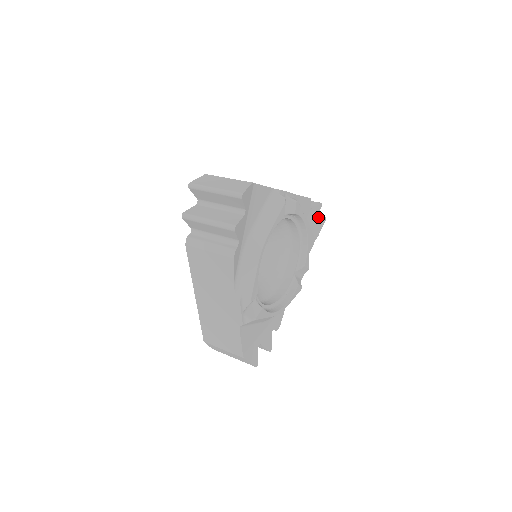
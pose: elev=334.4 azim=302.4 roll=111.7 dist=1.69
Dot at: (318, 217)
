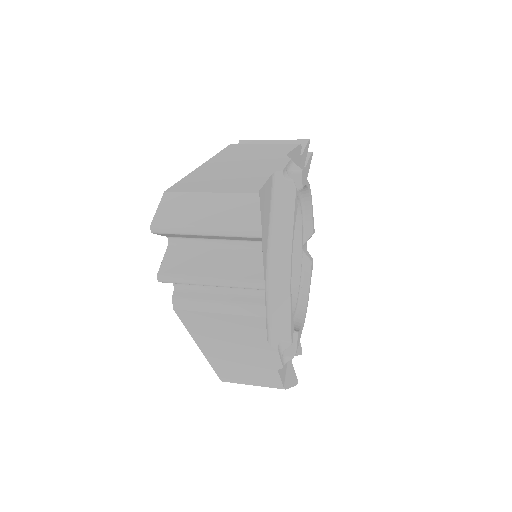
Dot at: occluded
